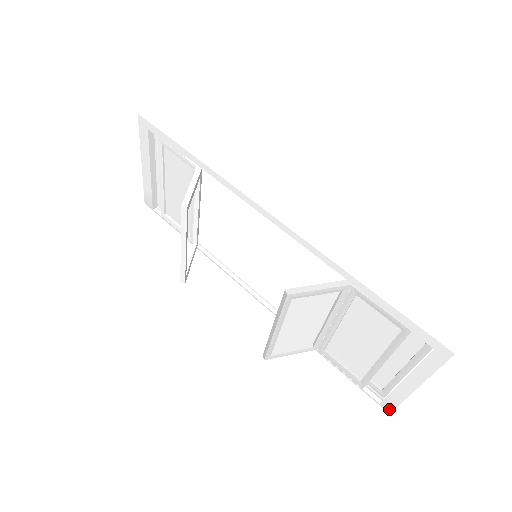
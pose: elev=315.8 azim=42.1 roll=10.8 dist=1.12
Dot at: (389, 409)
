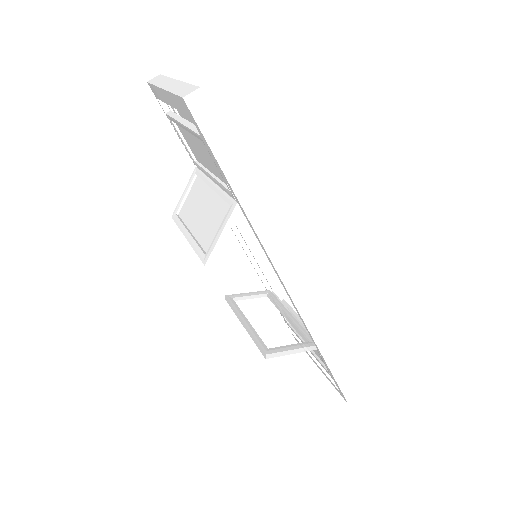
Dot at: (296, 340)
